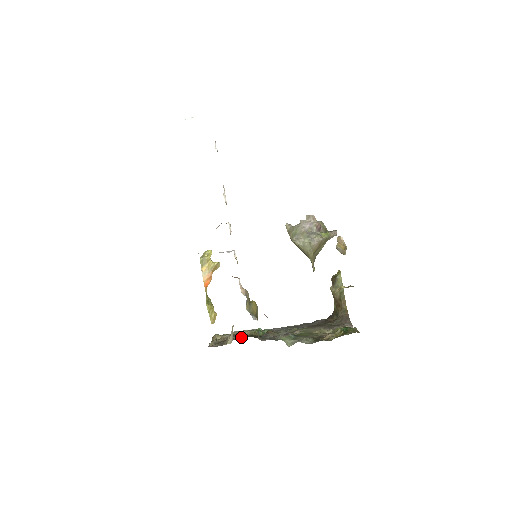
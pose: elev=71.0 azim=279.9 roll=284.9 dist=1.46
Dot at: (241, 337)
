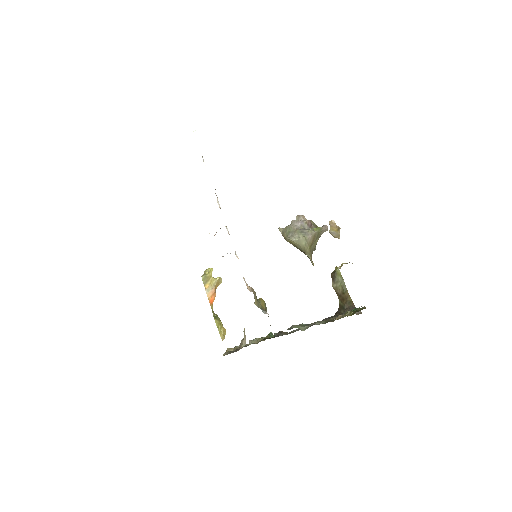
Dot at: occluded
